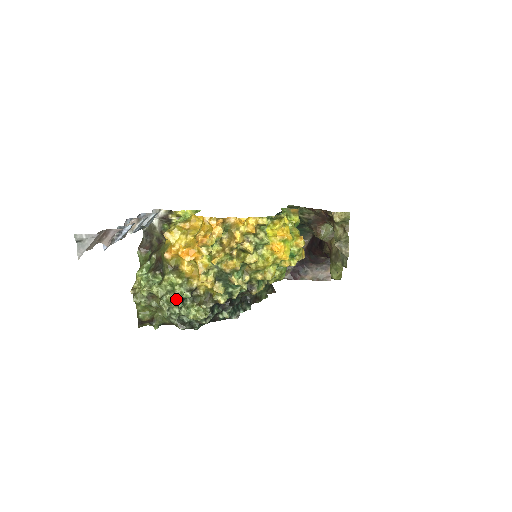
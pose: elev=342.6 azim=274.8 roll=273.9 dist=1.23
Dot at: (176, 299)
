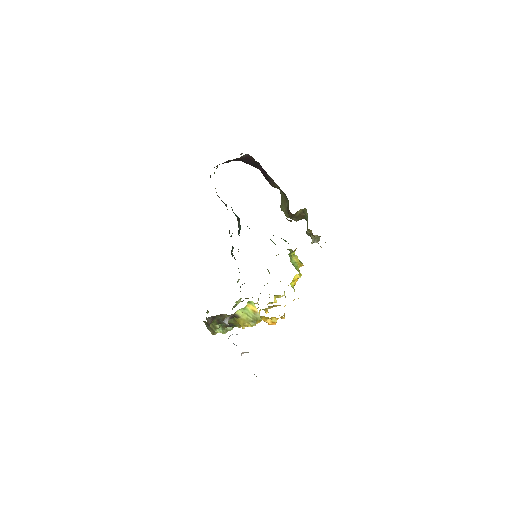
Dot at: occluded
